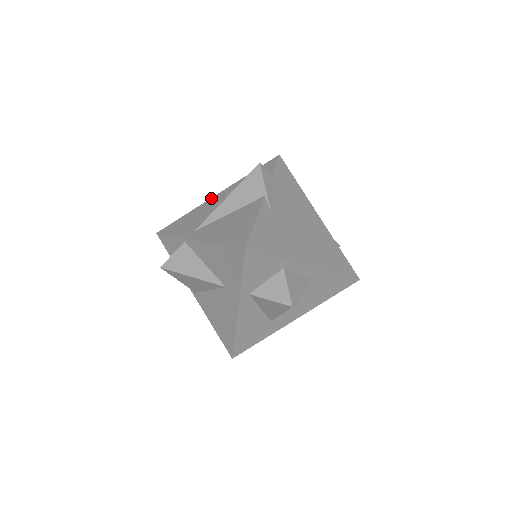
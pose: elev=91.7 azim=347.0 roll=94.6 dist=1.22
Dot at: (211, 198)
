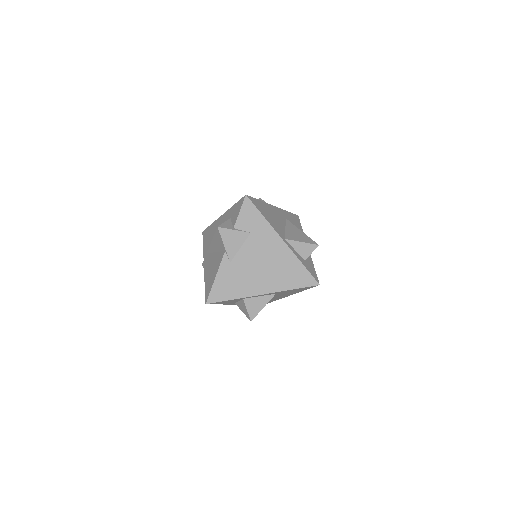
Dot at: (219, 217)
